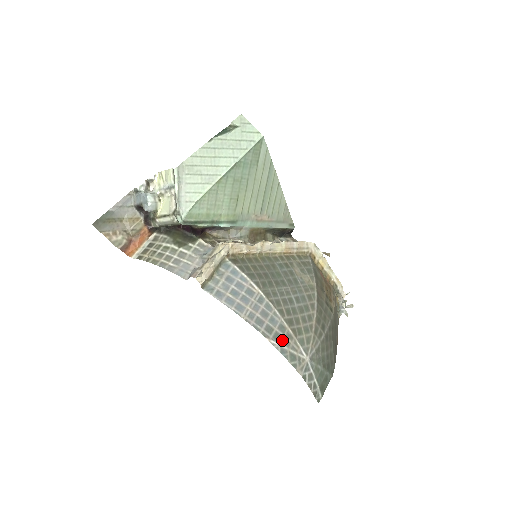
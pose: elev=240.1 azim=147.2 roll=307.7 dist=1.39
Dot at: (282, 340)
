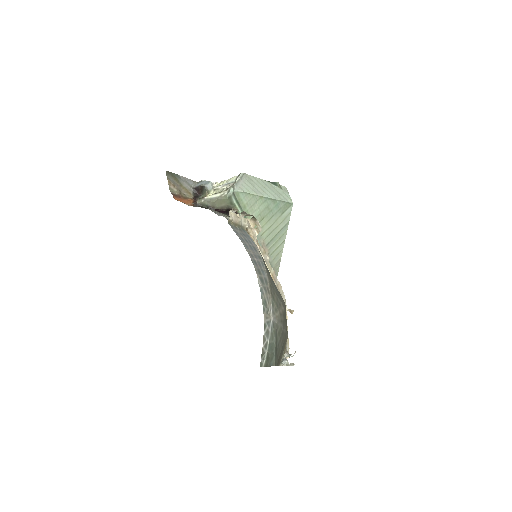
Dot at: (264, 286)
